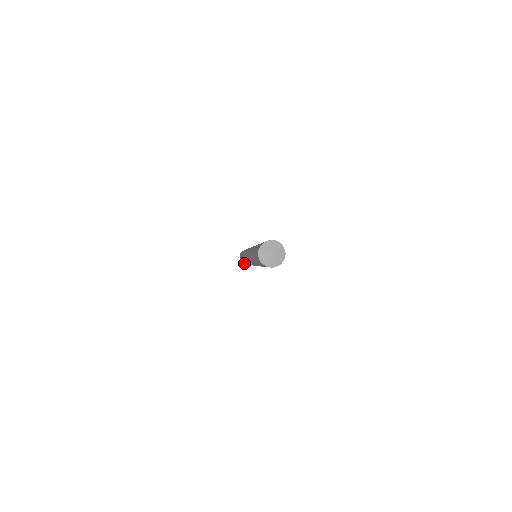
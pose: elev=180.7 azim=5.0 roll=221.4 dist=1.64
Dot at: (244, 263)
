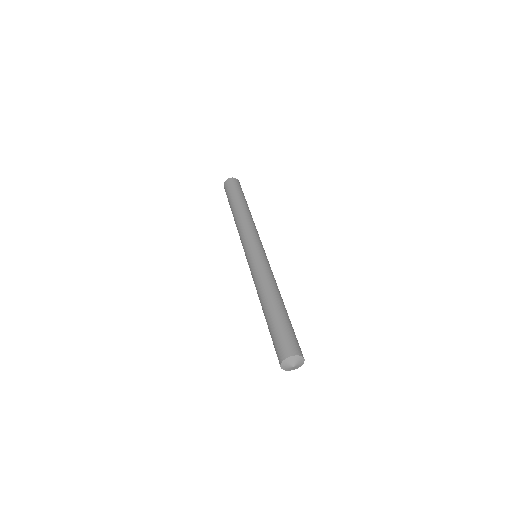
Dot at: occluded
